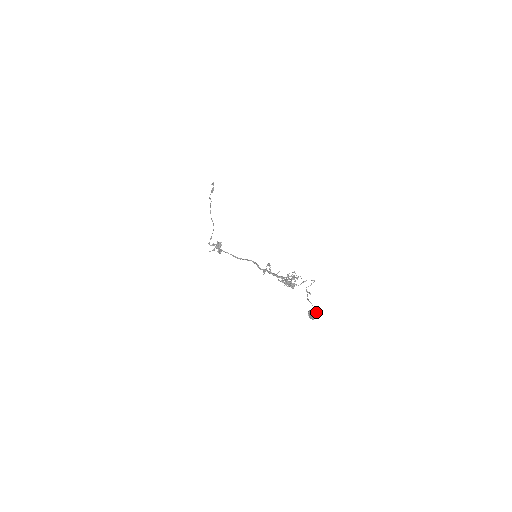
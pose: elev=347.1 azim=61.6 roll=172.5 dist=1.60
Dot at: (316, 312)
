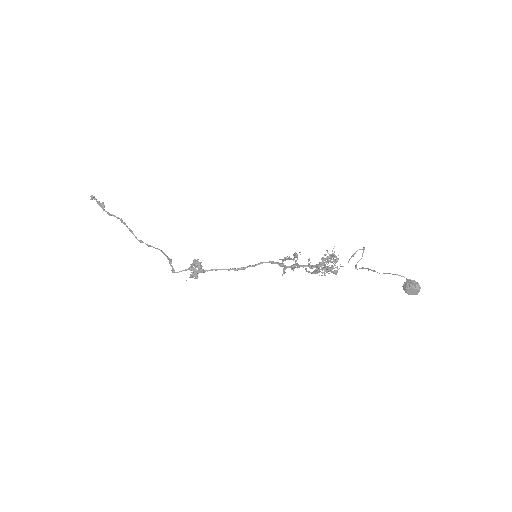
Dot at: (417, 282)
